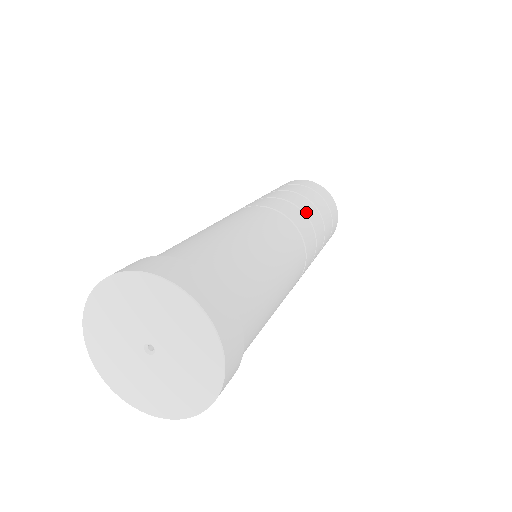
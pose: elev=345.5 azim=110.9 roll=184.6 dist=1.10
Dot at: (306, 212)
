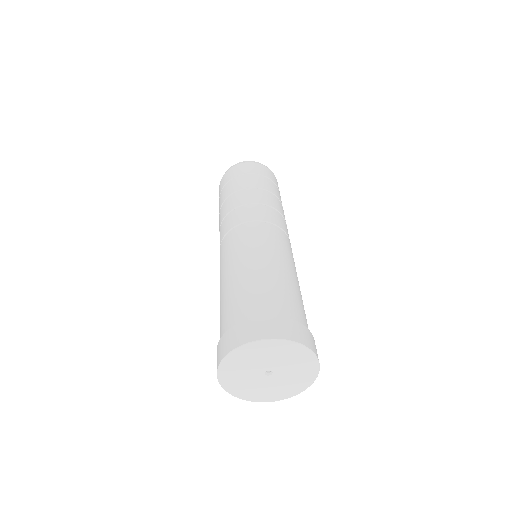
Dot at: (277, 209)
